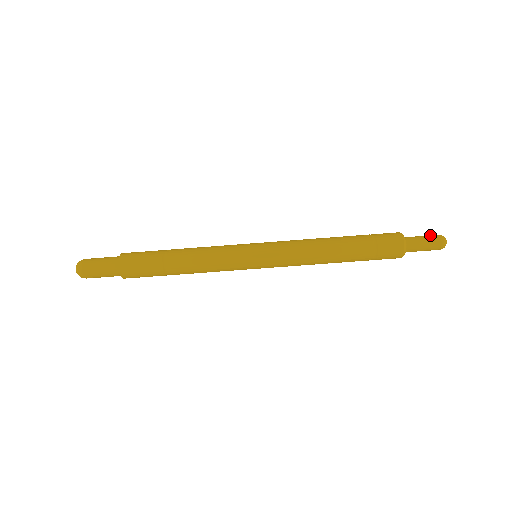
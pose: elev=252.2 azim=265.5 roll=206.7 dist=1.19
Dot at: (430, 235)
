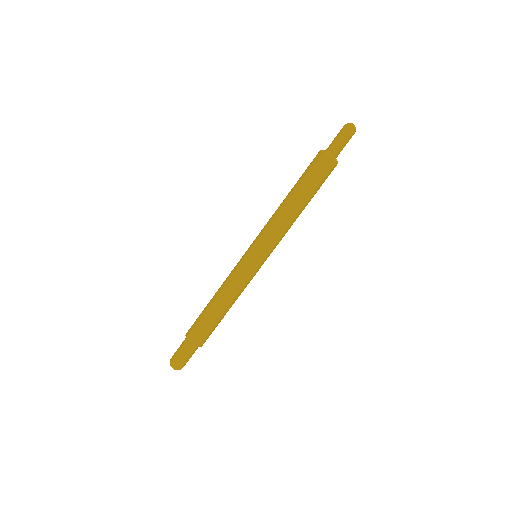
Dot at: (339, 132)
